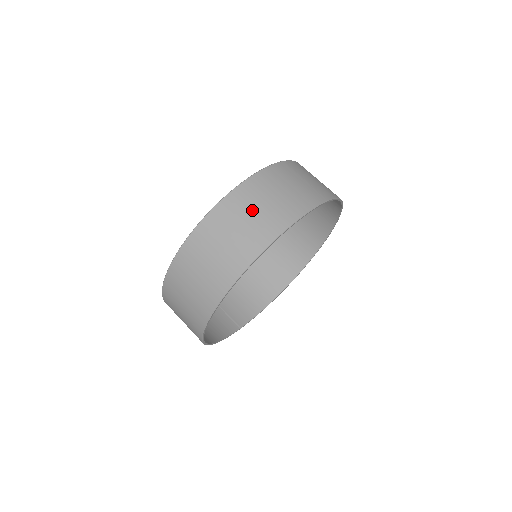
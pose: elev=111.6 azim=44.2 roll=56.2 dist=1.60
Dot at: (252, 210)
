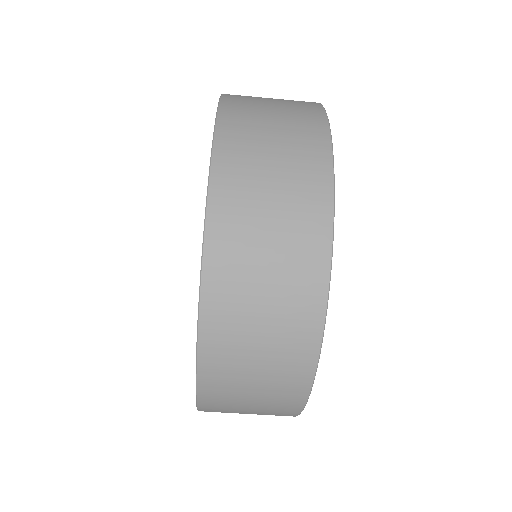
Dot at: (261, 244)
